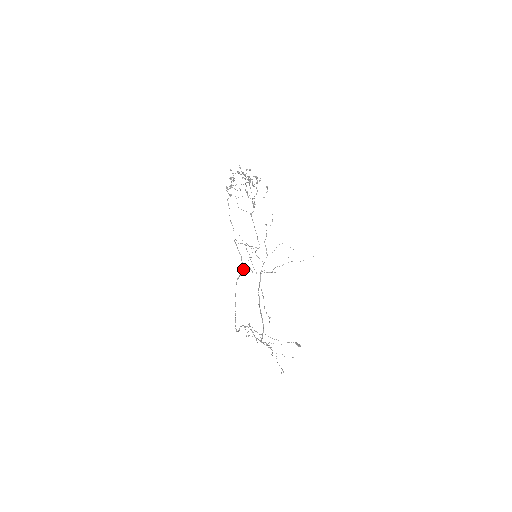
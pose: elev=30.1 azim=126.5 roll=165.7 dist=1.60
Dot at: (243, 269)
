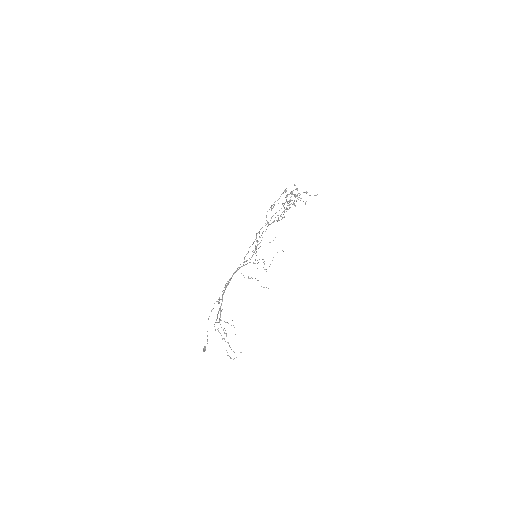
Dot at: (251, 257)
